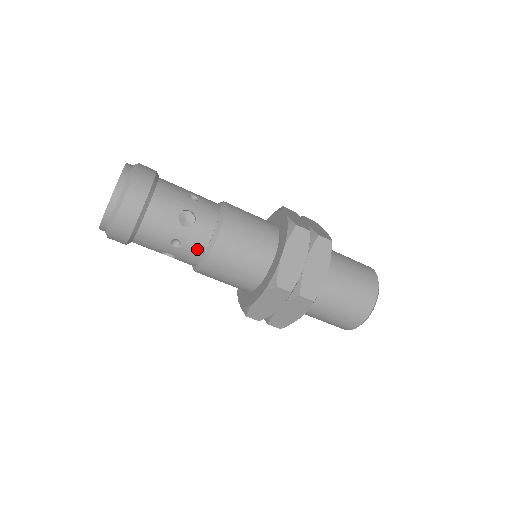
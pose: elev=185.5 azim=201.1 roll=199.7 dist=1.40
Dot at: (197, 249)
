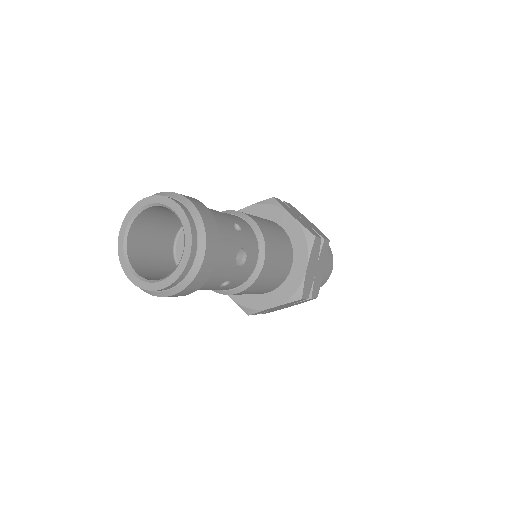
Dot at: (240, 282)
